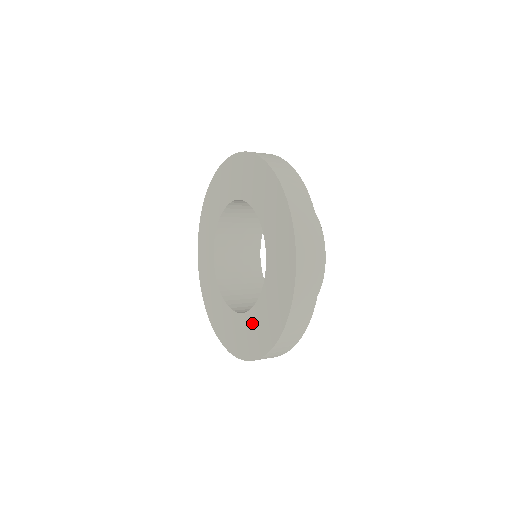
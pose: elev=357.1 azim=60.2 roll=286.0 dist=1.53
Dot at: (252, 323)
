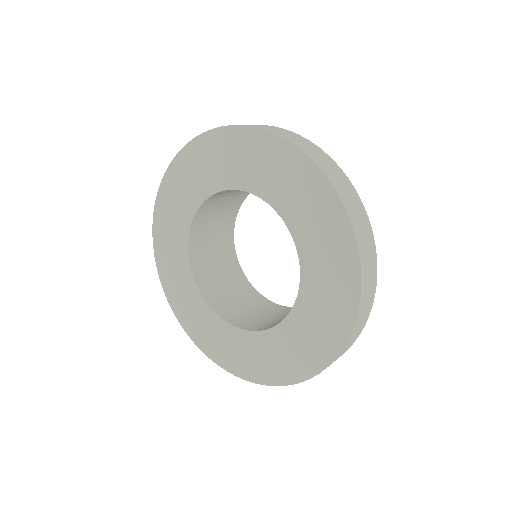
Dot at: (246, 345)
